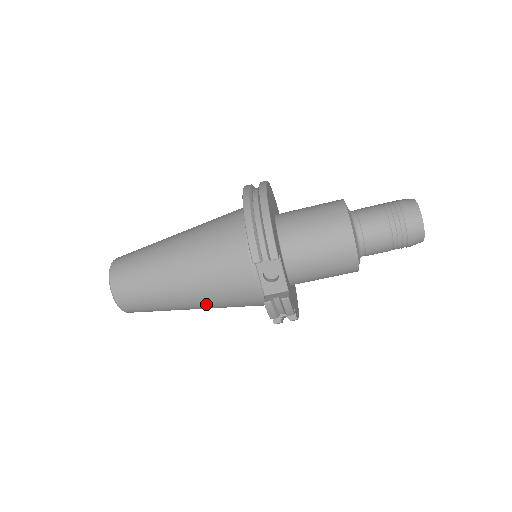
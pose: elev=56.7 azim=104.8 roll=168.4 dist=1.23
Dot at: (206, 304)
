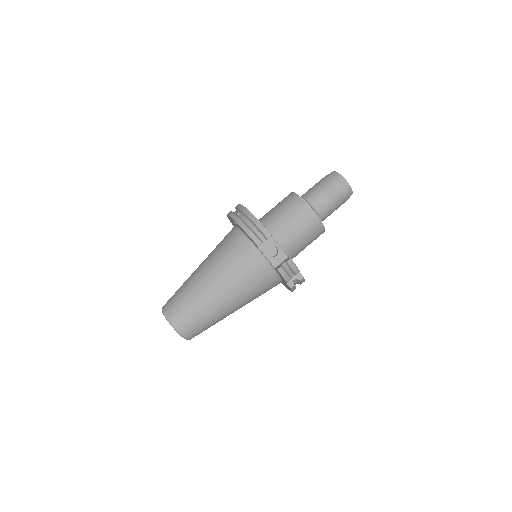
Dot at: (240, 300)
